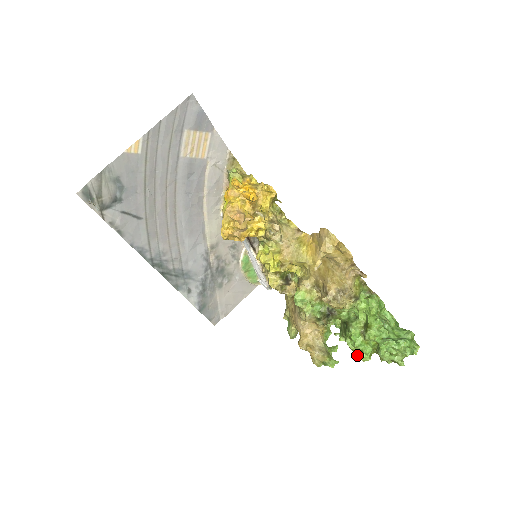
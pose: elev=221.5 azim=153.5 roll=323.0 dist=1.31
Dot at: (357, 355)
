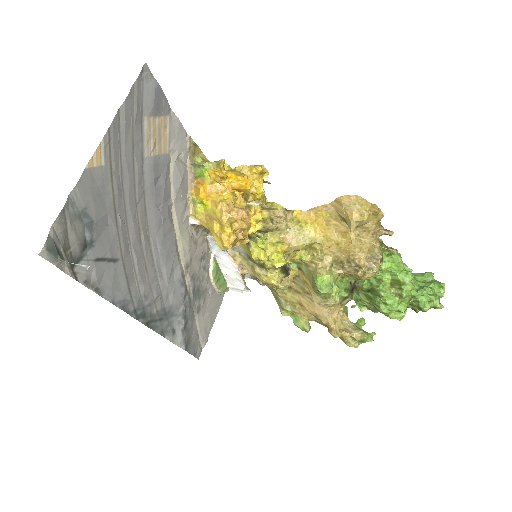
Dot at: (393, 317)
